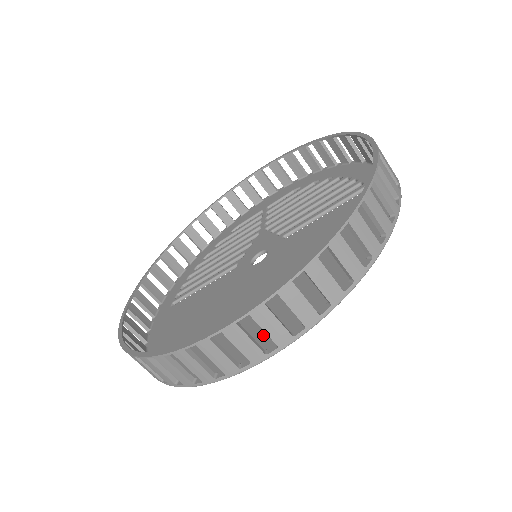
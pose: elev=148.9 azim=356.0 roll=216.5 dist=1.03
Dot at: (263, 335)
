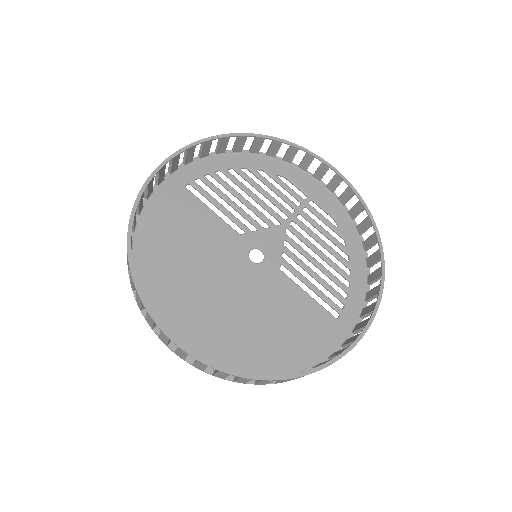
Dot at: (196, 341)
